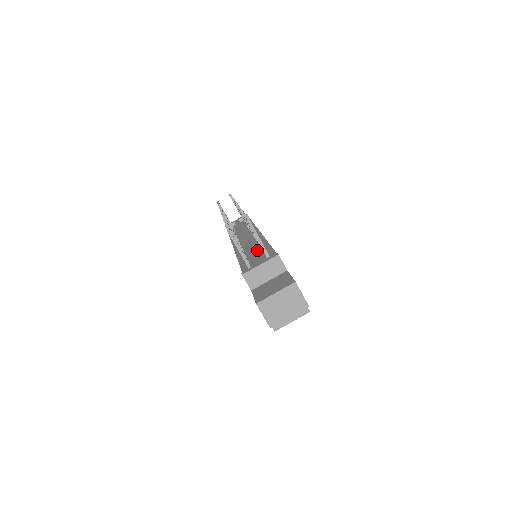
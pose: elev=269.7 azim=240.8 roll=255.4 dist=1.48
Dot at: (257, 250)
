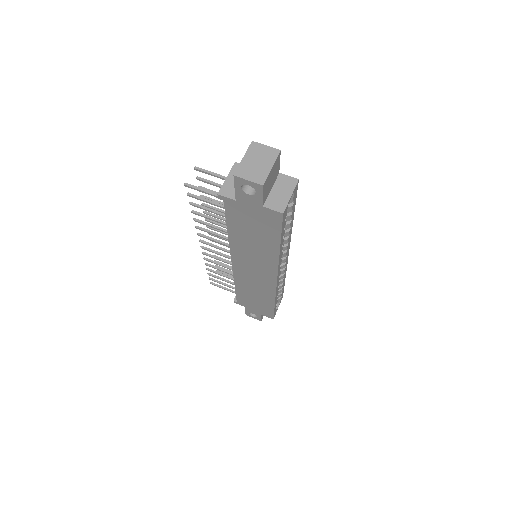
Dot at: occluded
